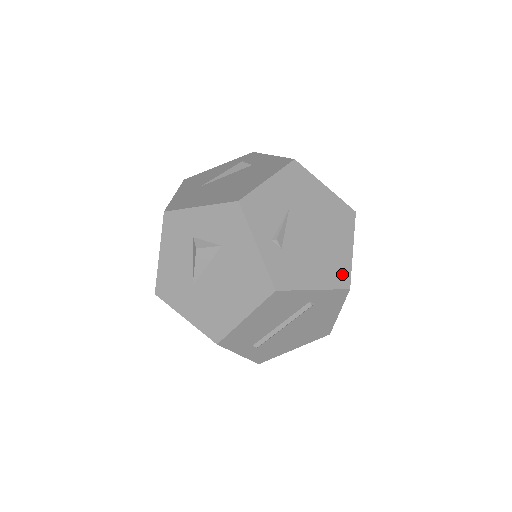
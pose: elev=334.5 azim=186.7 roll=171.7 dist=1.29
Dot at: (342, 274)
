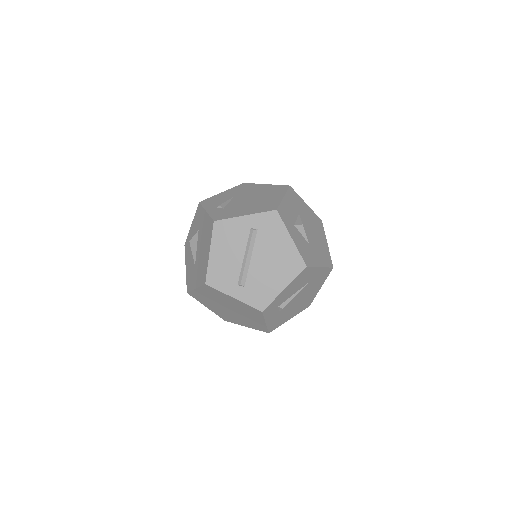
Dot at: (271, 206)
